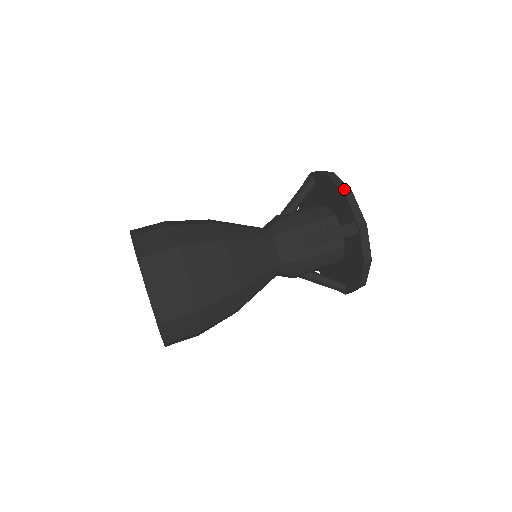
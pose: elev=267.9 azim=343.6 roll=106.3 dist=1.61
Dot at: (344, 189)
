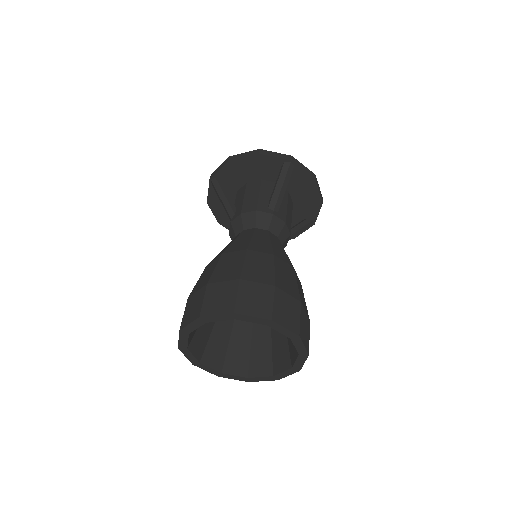
Dot at: (254, 153)
